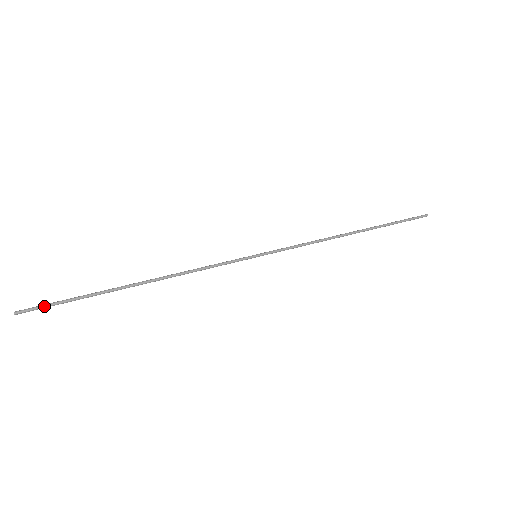
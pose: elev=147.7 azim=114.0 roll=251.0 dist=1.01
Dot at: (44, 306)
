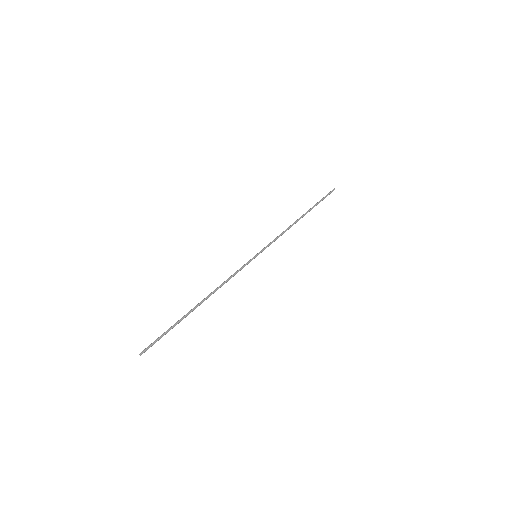
Dot at: (154, 342)
